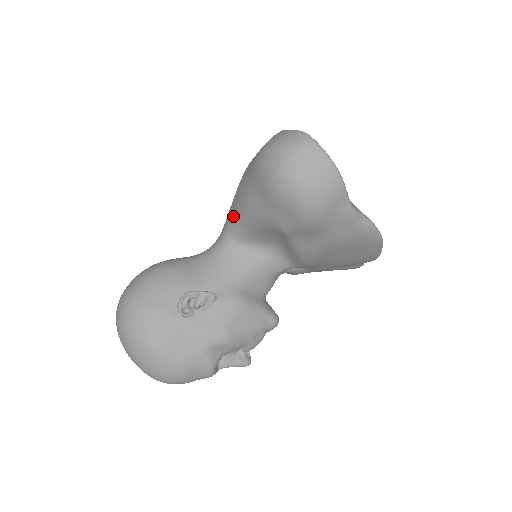
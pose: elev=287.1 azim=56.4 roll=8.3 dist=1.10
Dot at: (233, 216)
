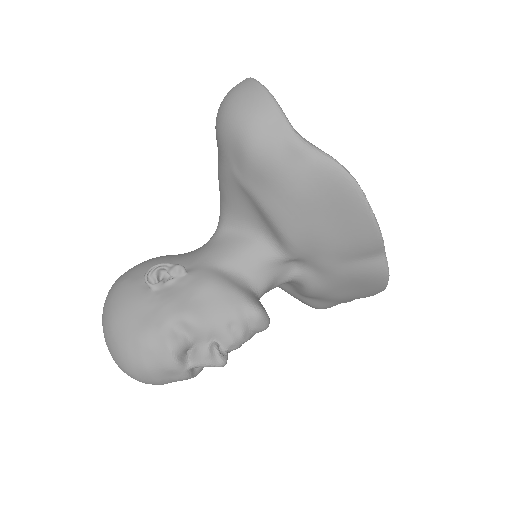
Dot at: occluded
